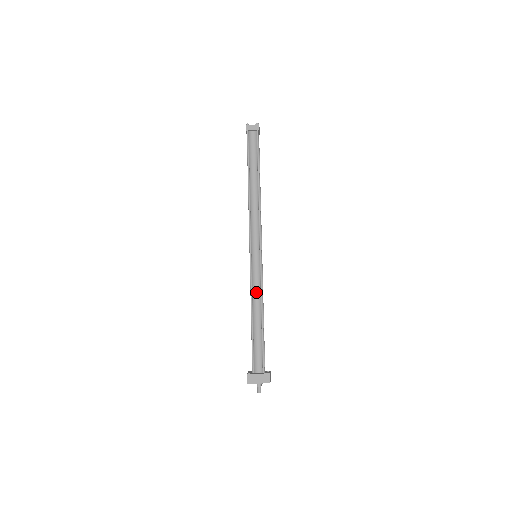
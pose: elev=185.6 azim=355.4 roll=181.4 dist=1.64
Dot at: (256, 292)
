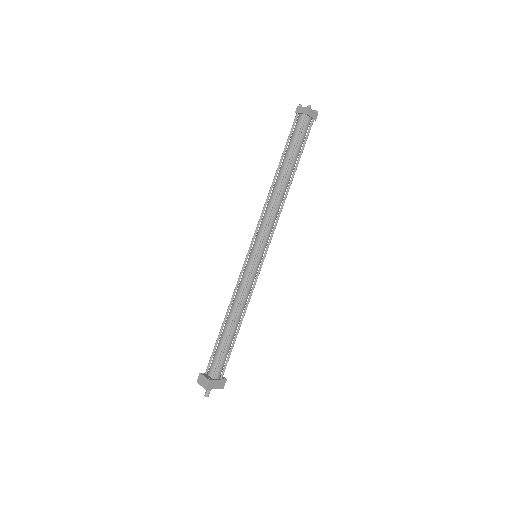
Dot at: (247, 297)
